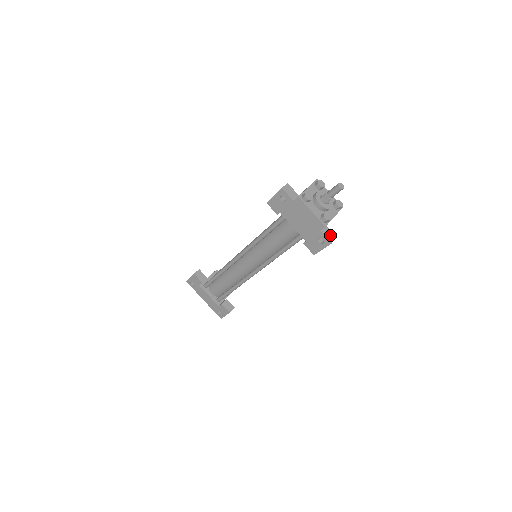
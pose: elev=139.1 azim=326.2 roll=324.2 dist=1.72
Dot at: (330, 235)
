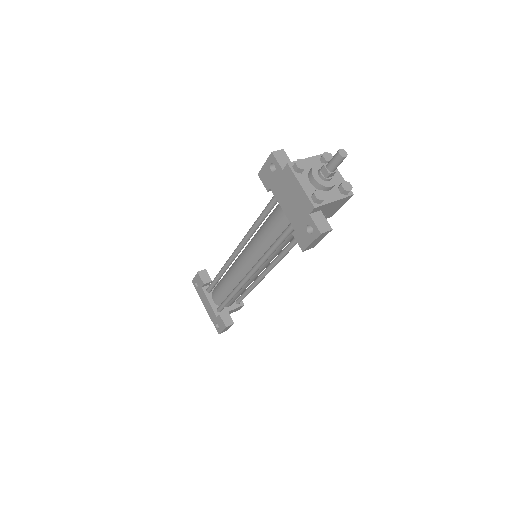
Dot at: (323, 224)
